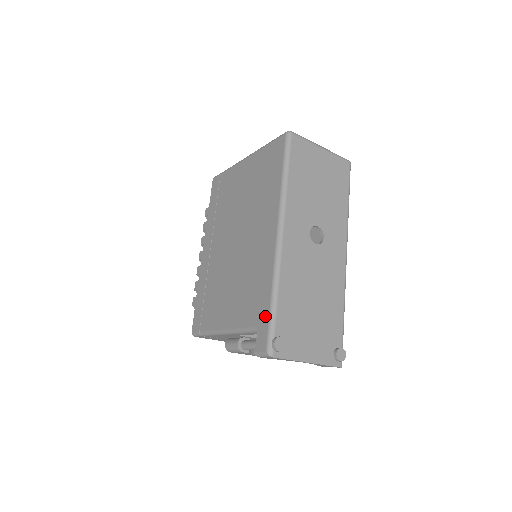
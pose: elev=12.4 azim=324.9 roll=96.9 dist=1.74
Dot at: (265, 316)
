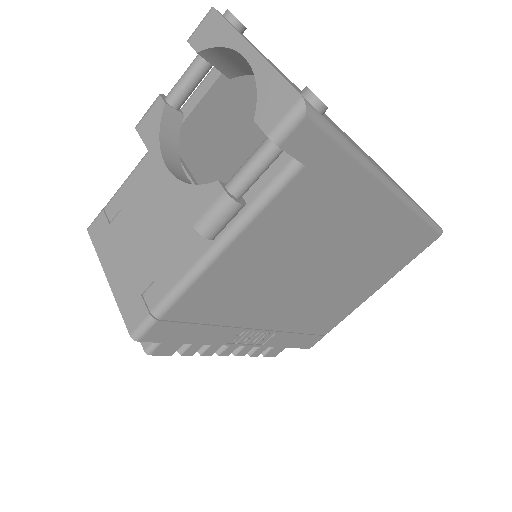
Dot at: occluded
